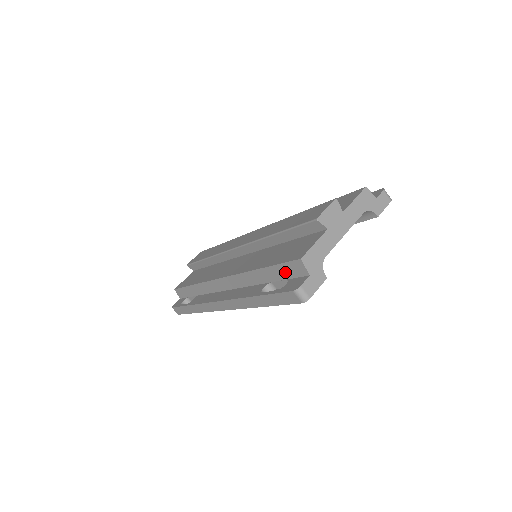
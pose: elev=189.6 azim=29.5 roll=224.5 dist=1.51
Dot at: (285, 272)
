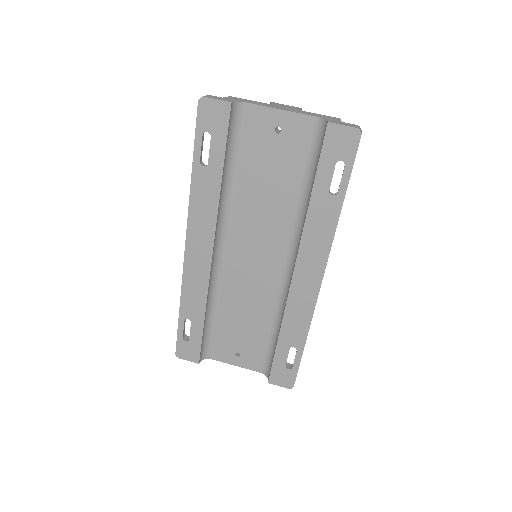
Dot at: occluded
